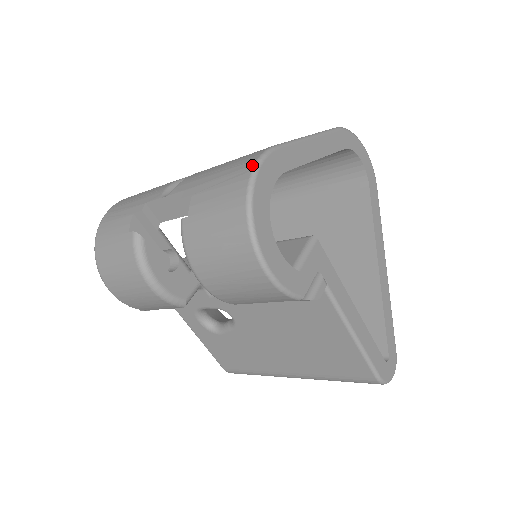
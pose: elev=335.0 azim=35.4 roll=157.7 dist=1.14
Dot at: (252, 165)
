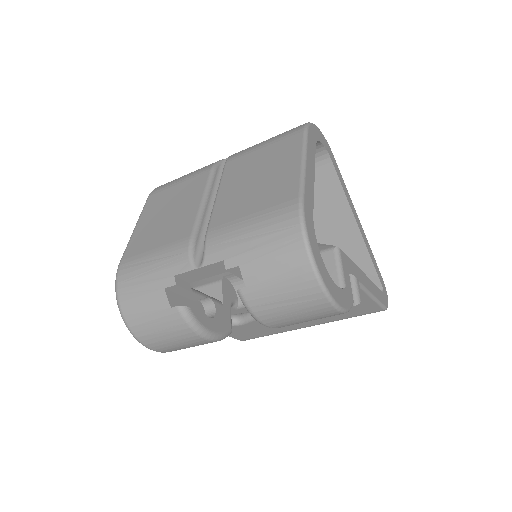
Dot at: (299, 232)
